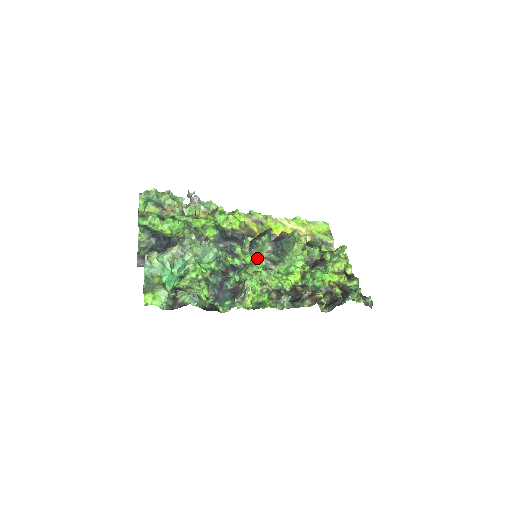
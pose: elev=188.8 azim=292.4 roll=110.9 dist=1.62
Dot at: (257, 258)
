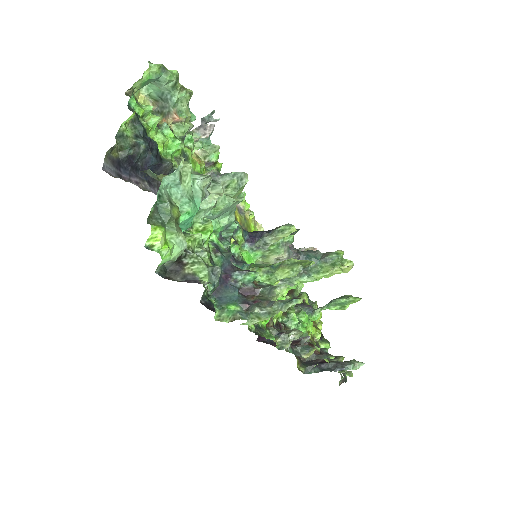
Dot at: (314, 262)
